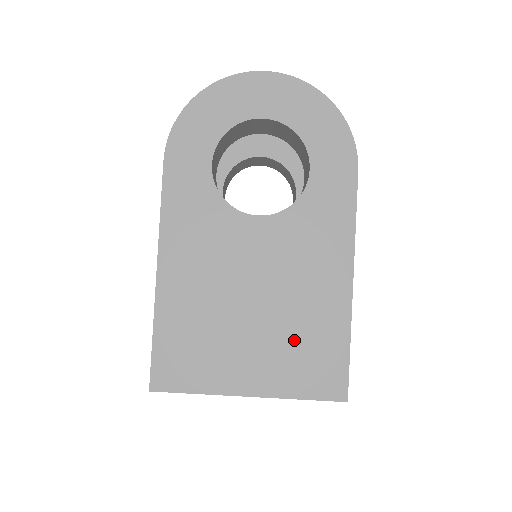
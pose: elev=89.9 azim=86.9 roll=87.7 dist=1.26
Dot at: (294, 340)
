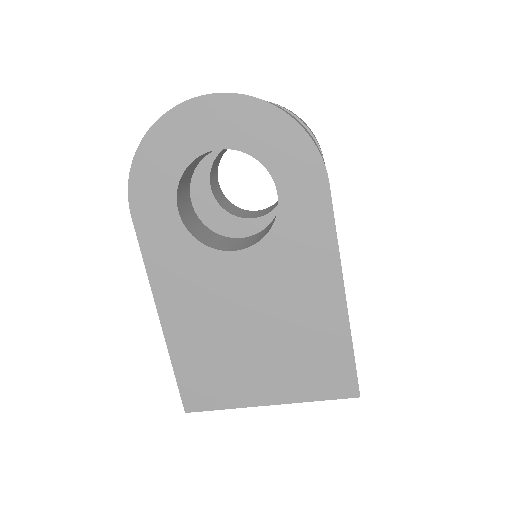
Dot at: (299, 355)
